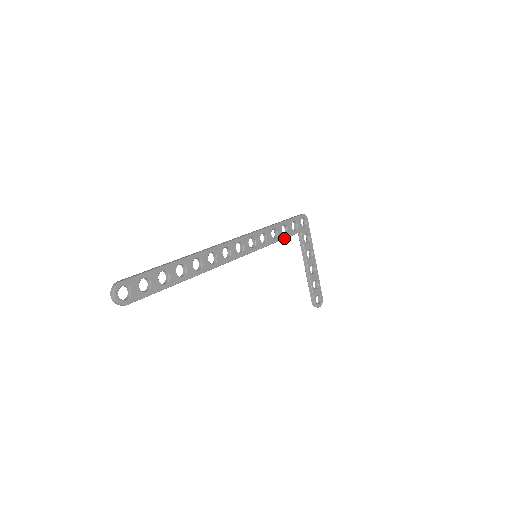
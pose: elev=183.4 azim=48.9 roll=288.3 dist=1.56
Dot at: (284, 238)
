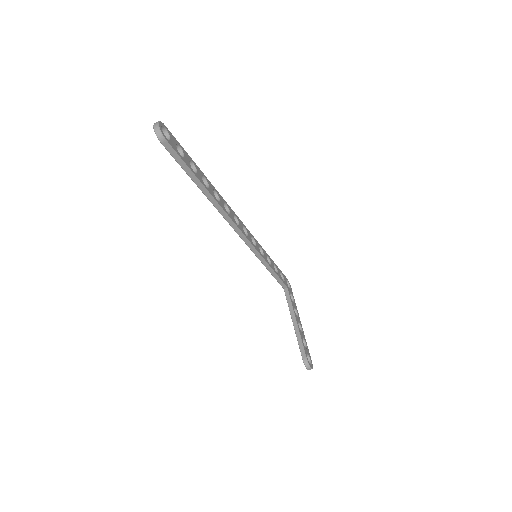
Dot at: (276, 273)
